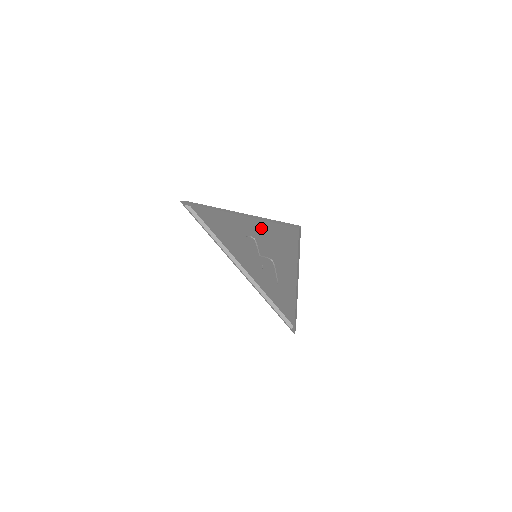
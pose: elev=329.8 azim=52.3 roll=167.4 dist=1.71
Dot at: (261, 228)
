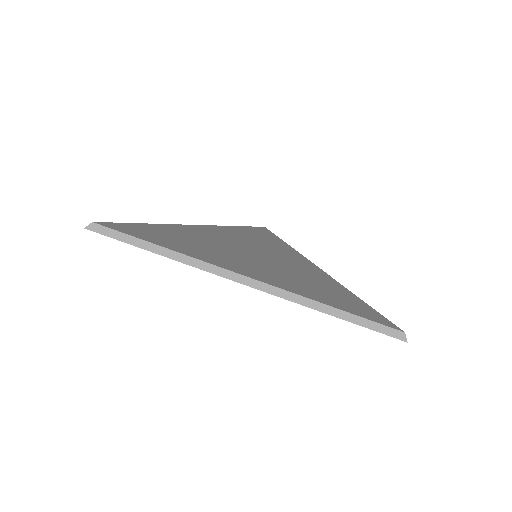
Dot at: (308, 293)
